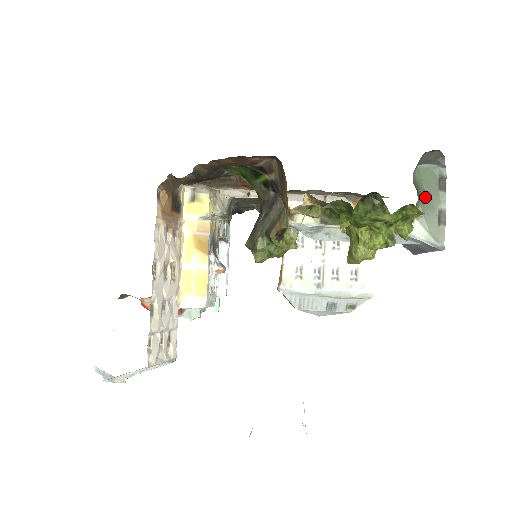
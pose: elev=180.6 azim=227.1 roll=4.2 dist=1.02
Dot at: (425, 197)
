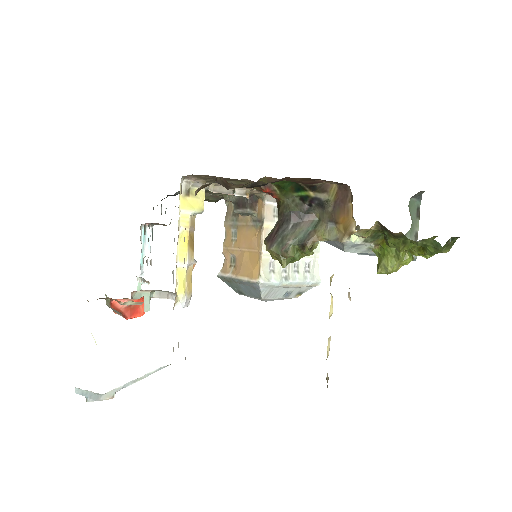
Dot at: (412, 223)
